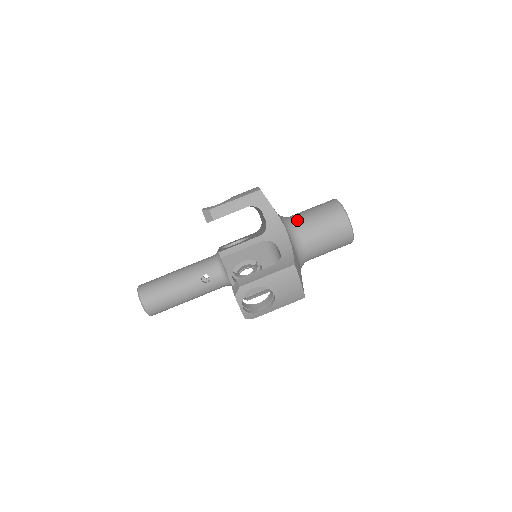
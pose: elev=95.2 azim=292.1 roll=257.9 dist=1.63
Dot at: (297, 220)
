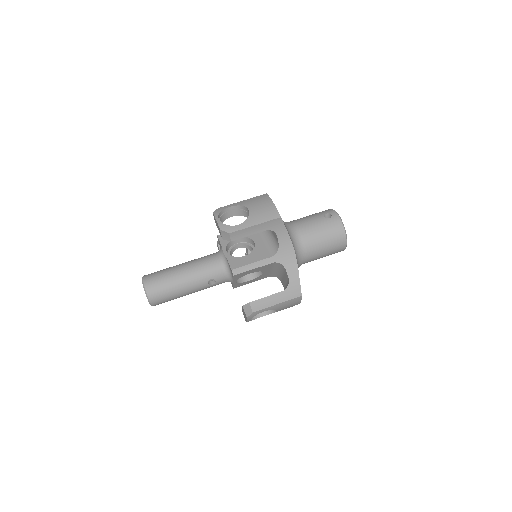
Dot at: (303, 237)
